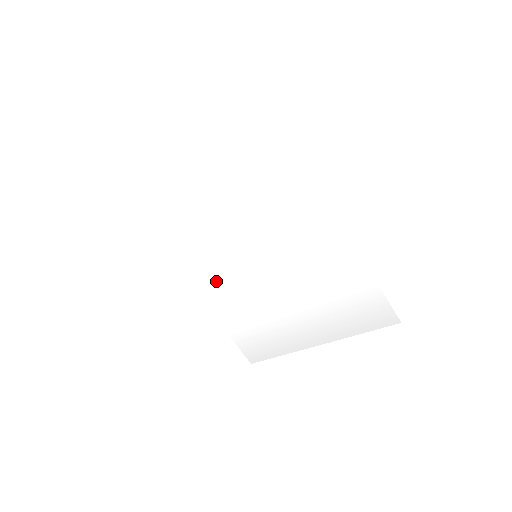
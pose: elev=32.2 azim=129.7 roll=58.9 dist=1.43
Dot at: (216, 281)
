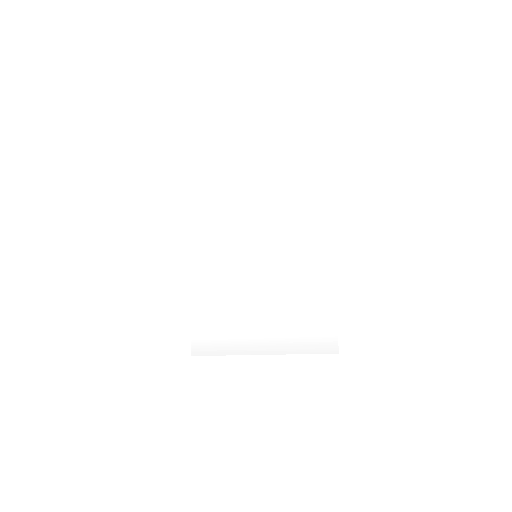
Dot at: (211, 266)
